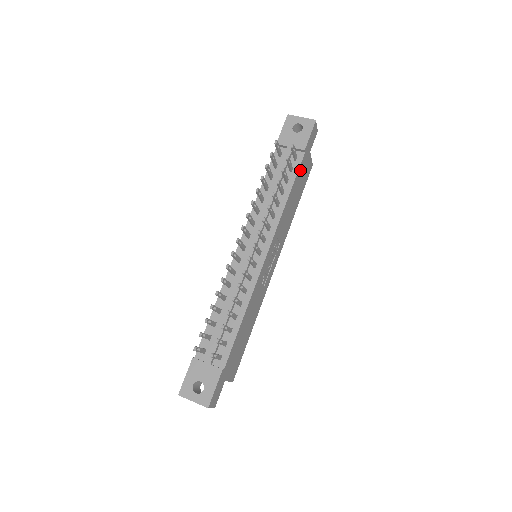
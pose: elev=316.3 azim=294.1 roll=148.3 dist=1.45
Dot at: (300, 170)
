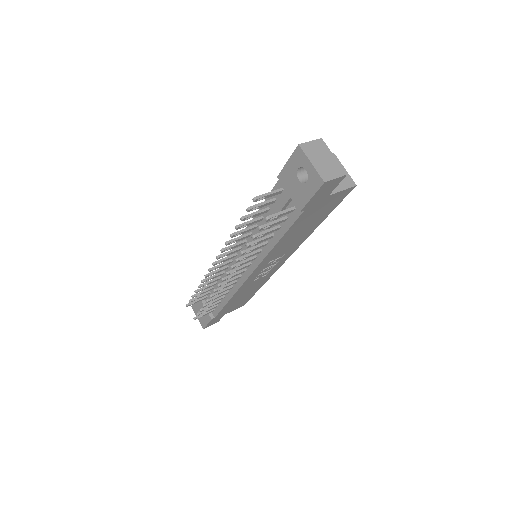
Dot at: (301, 219)
